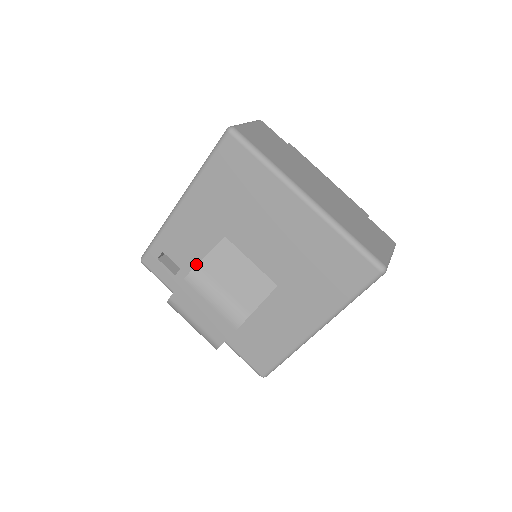
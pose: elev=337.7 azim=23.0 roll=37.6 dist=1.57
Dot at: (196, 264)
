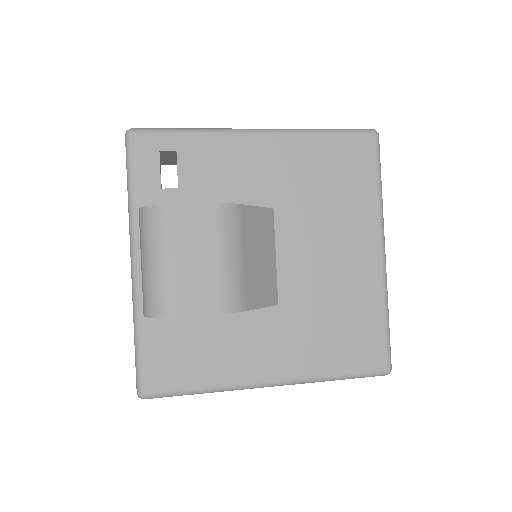
Dot at: (206, 202)
